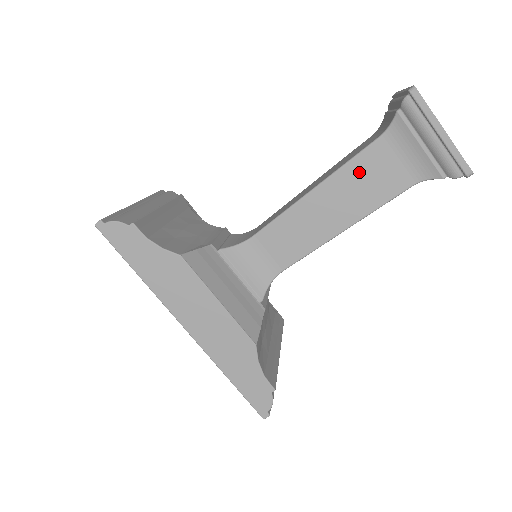
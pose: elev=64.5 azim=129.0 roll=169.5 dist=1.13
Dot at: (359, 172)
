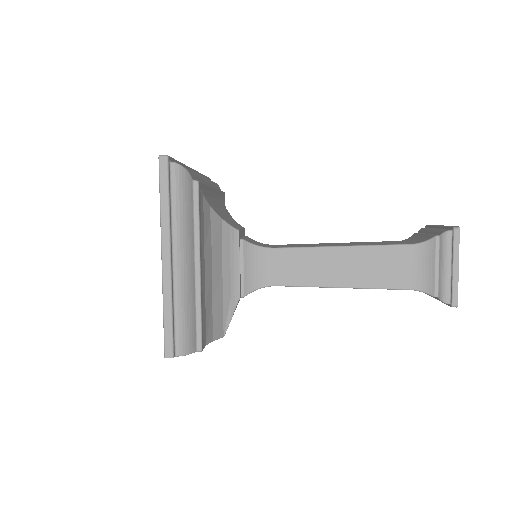
Dot at: occluded
